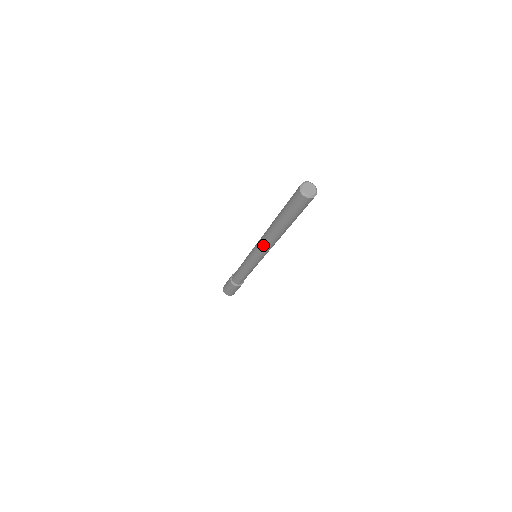
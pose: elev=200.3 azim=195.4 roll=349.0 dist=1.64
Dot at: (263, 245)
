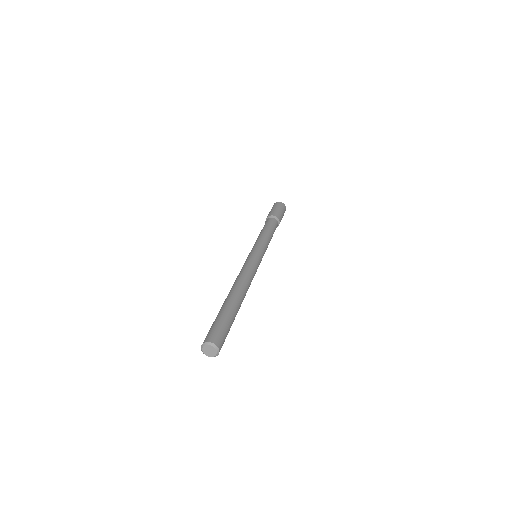
Dot at: occluded
